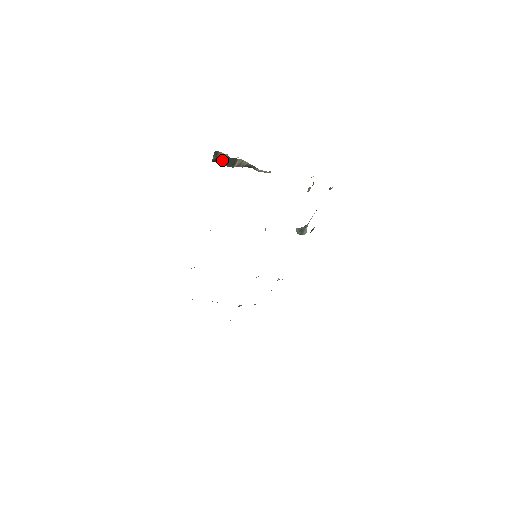
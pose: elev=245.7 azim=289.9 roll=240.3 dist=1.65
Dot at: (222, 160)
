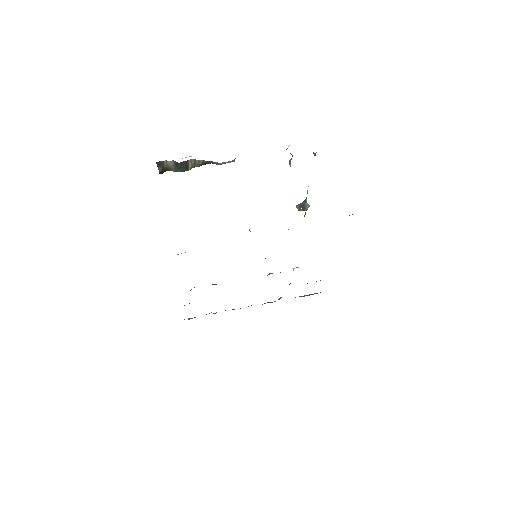
Dot at: (171, 168)
